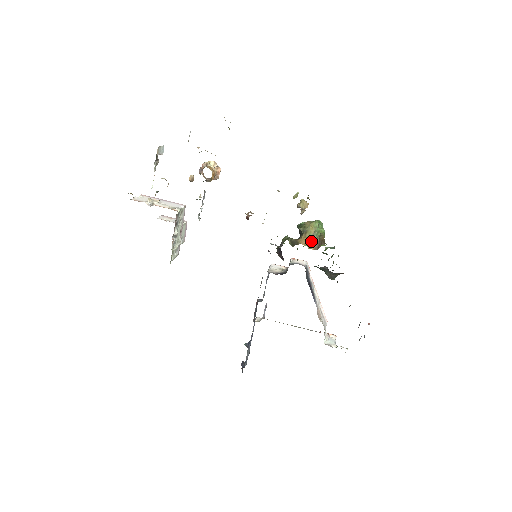
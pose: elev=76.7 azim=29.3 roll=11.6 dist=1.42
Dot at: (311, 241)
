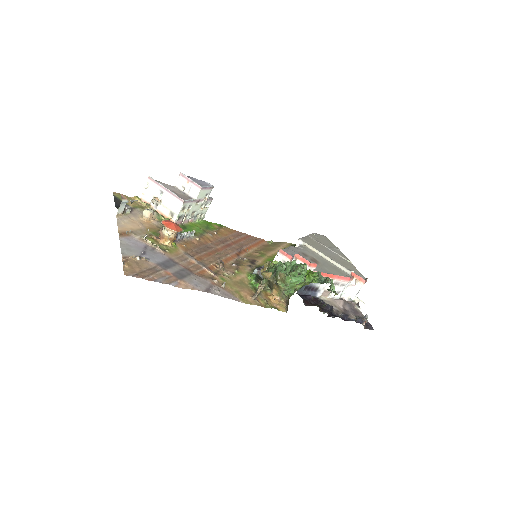
Dot at: (282, 295)
